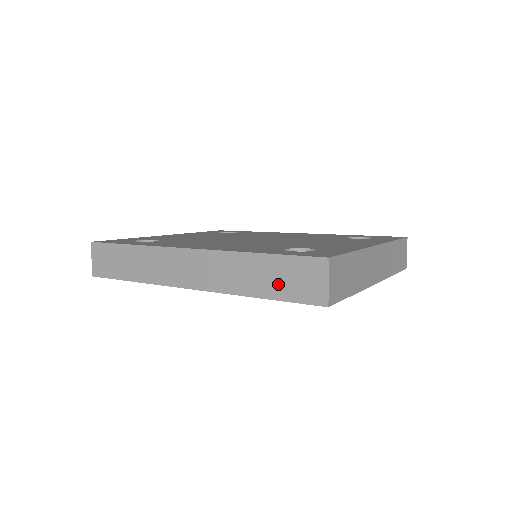
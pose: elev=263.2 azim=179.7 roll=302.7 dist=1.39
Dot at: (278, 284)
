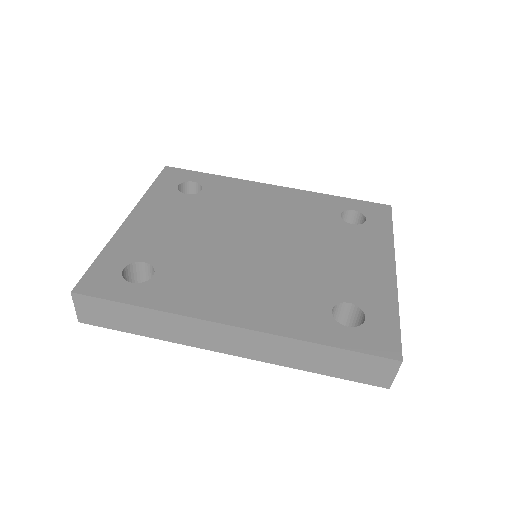
Dot at: (341, 368)
